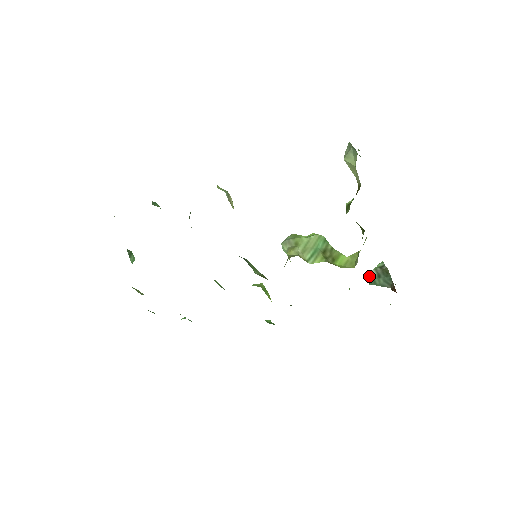
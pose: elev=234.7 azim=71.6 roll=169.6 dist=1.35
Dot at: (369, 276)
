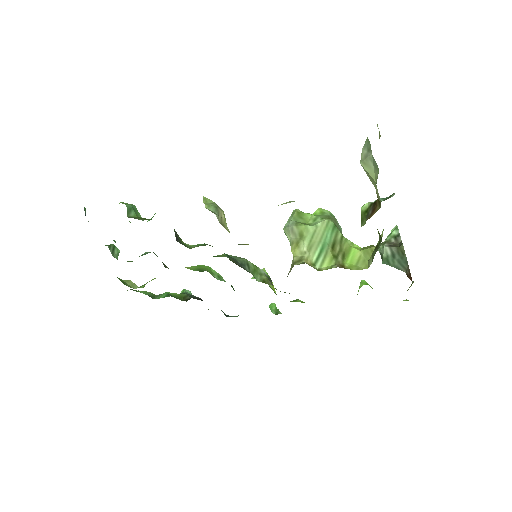
Dot at: (382, 253)
